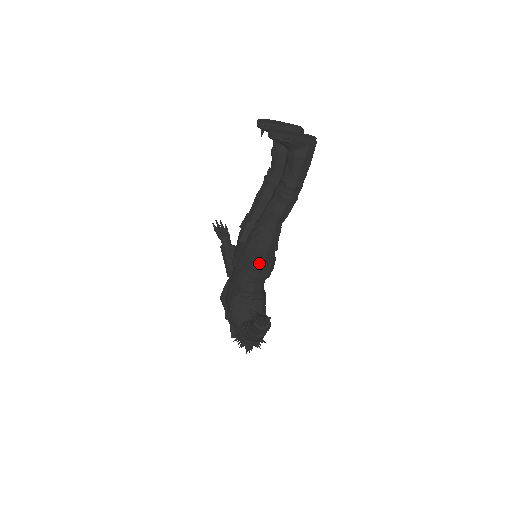
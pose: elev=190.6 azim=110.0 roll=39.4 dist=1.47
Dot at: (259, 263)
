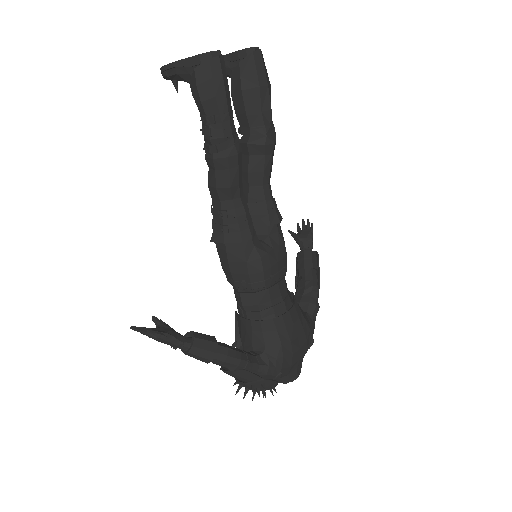
Dot at: (226, 262)
